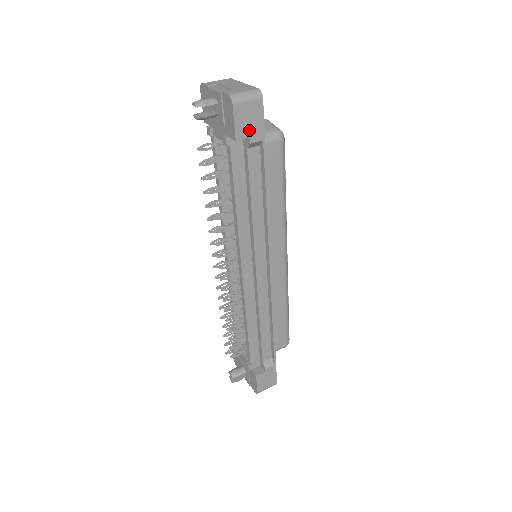
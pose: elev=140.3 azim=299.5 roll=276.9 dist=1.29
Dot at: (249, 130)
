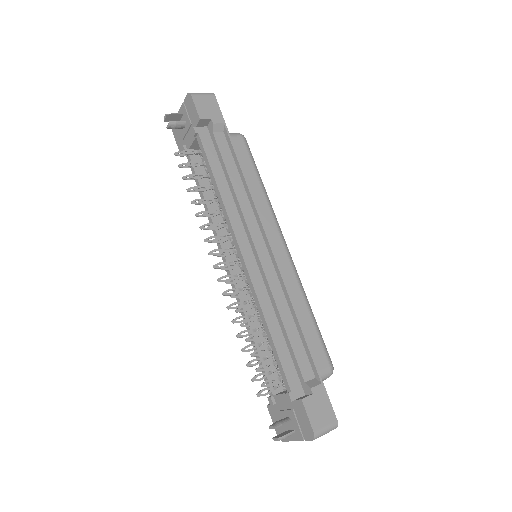
Dot at: (209, 114)
